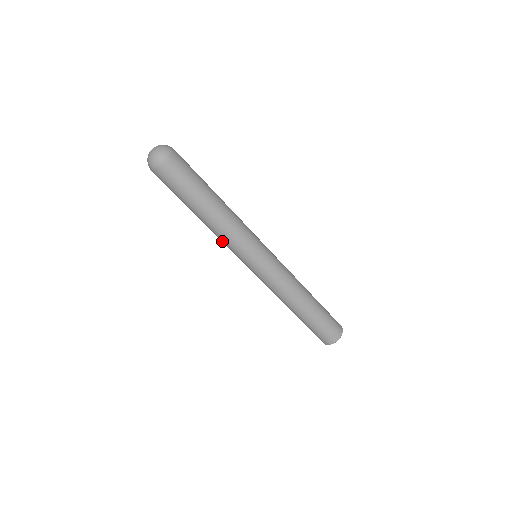
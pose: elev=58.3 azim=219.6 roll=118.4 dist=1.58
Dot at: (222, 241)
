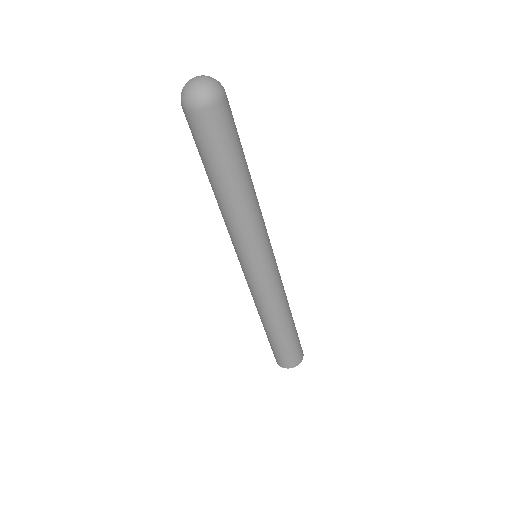
Dot at: (227, 227)
